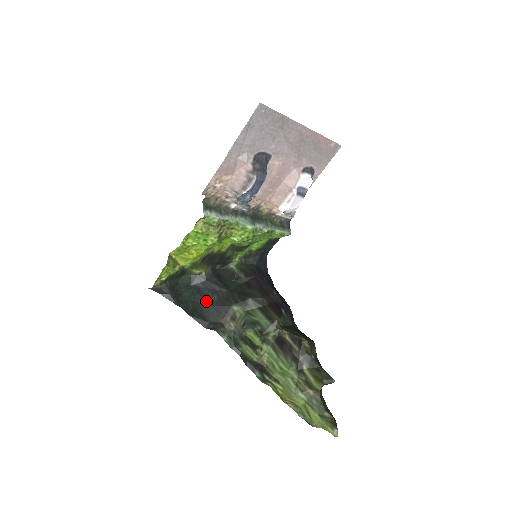
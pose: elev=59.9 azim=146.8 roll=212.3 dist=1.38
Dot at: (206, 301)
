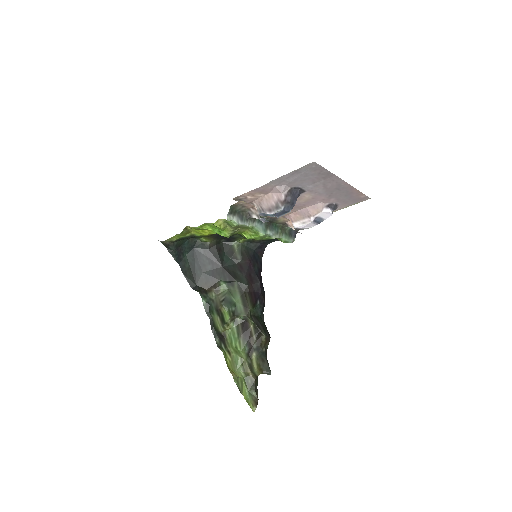
Dot at: (201, 267)
